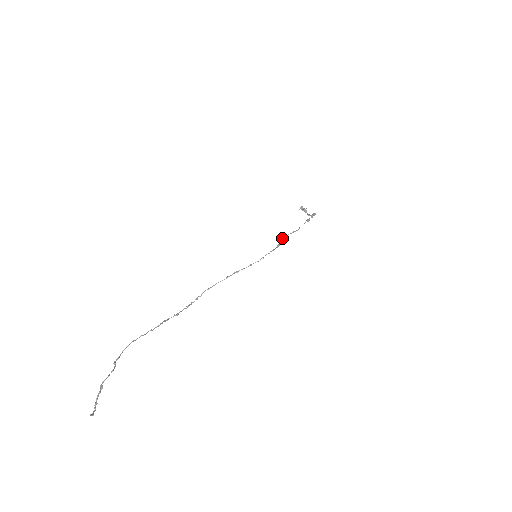
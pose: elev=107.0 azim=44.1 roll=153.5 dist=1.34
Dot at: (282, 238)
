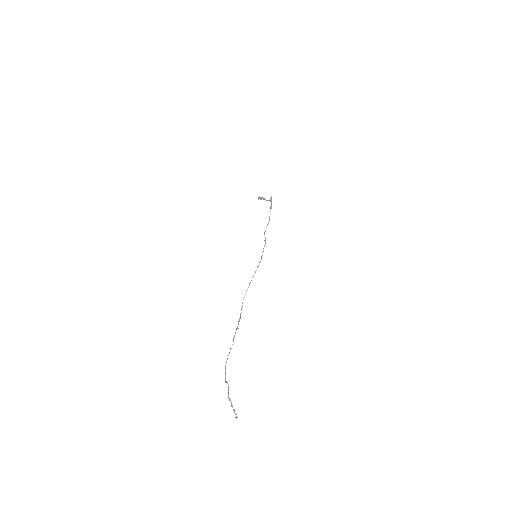
Dot at: (264, 233)
